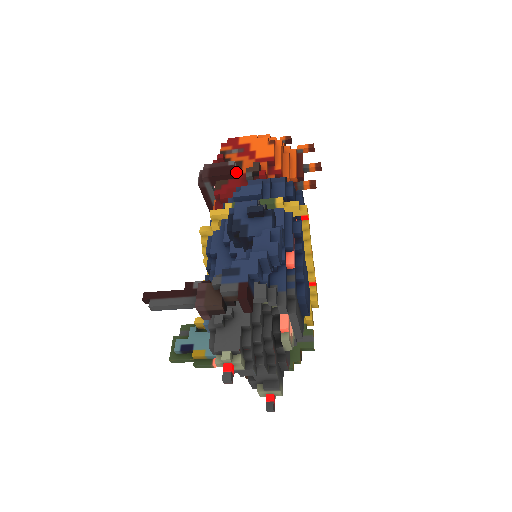
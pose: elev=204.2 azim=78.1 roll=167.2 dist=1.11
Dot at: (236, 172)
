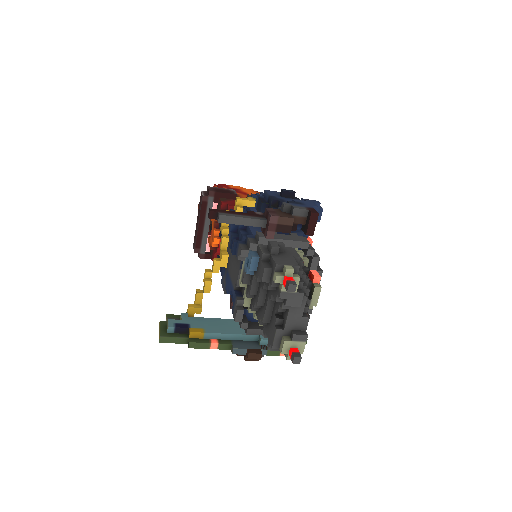
Dot at: occluded
